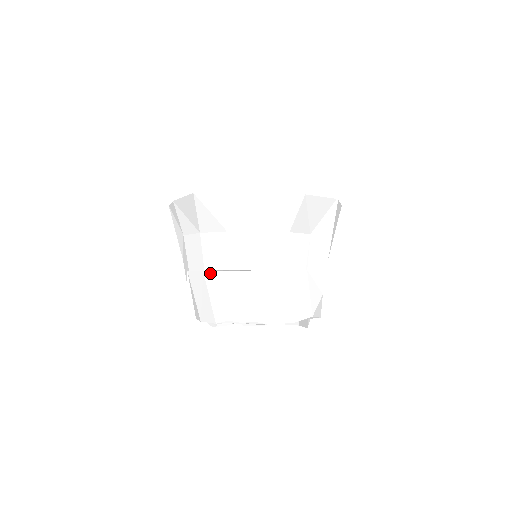
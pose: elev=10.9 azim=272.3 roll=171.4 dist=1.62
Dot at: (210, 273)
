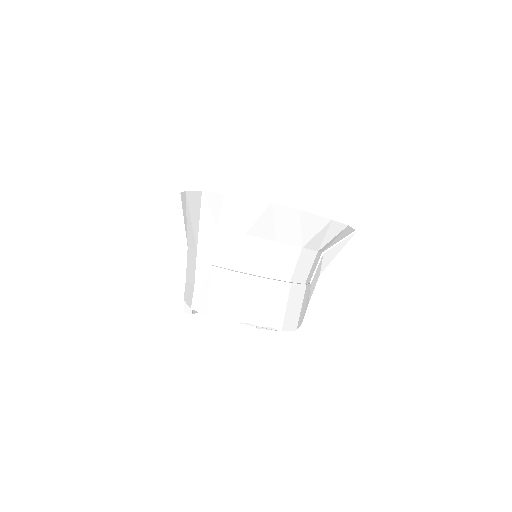
Dot at: (245, 276)
